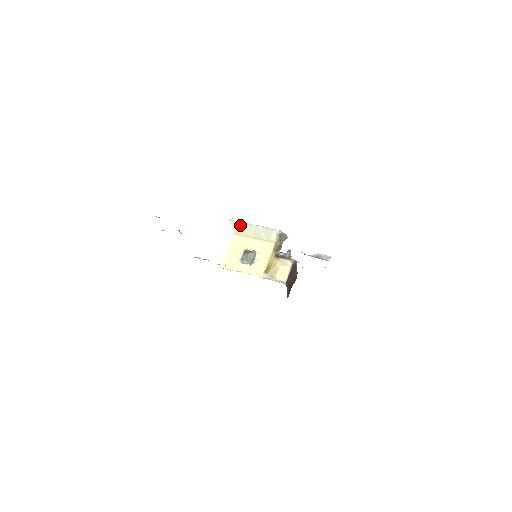
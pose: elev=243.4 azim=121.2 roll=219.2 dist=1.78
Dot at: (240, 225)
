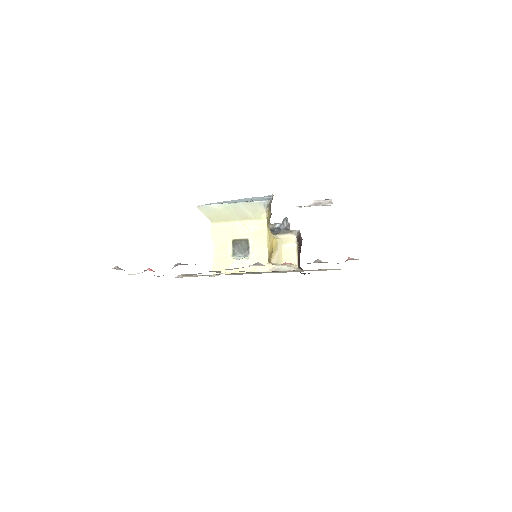
Dot at: (214, 209)
